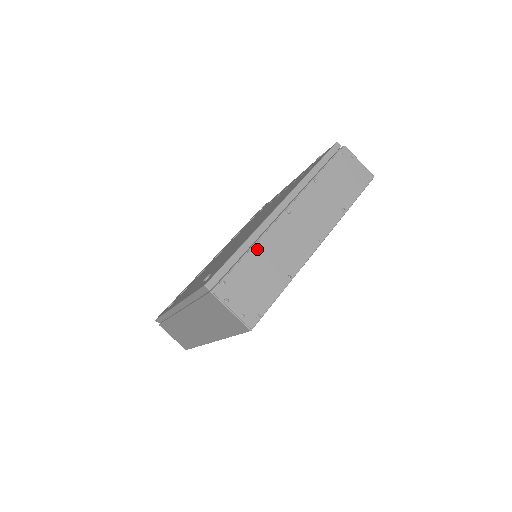
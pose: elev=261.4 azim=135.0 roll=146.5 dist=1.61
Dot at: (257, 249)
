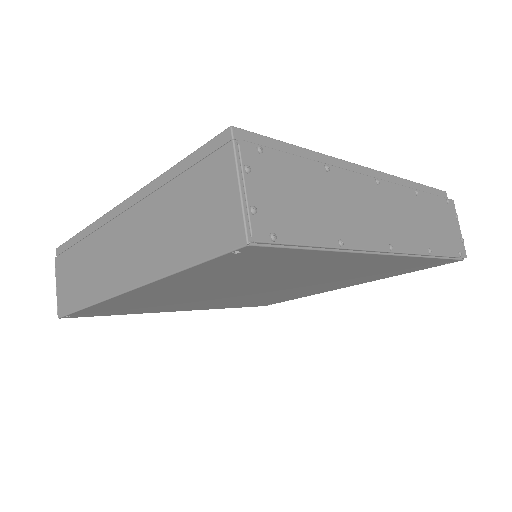
Dot at: (323, 170)
